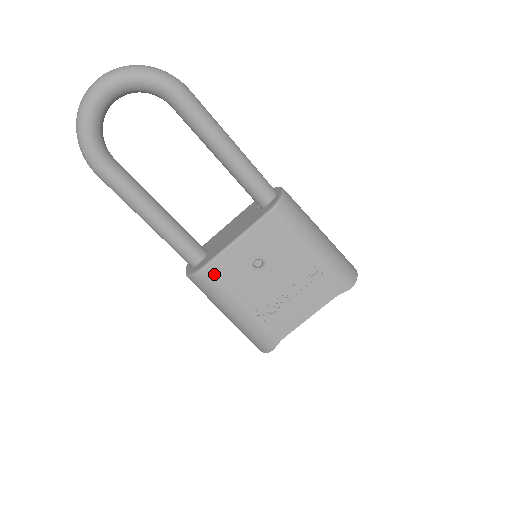
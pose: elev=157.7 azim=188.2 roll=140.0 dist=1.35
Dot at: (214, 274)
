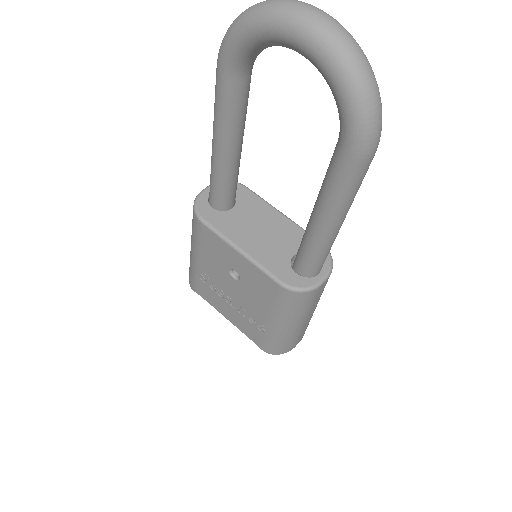
Dot at: (204, 232)
